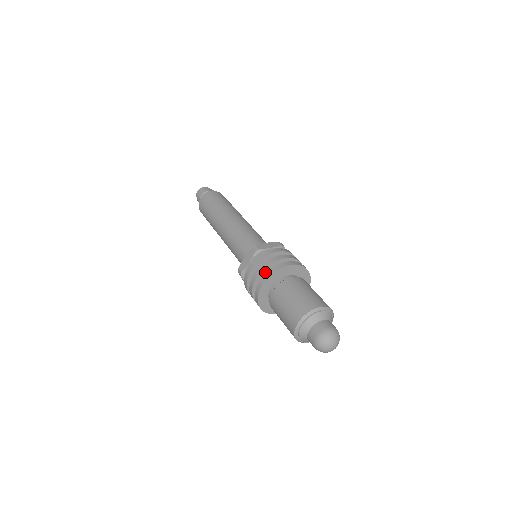
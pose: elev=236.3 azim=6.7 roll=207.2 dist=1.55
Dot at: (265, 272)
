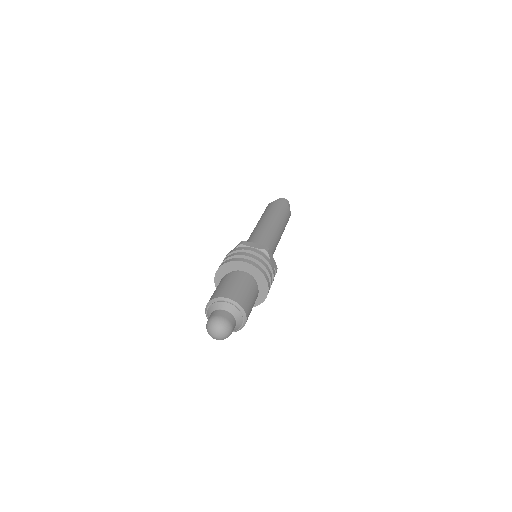
Dot at: occluded
